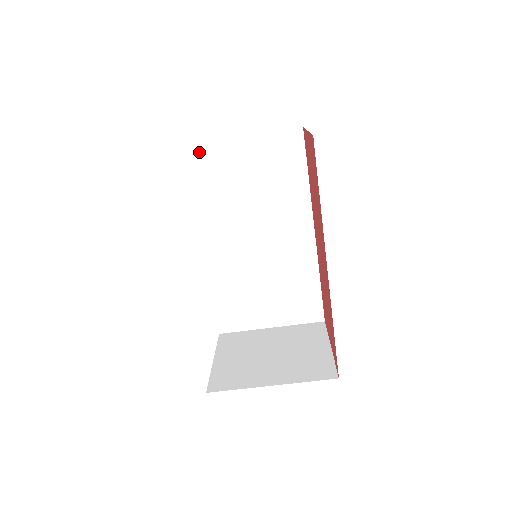
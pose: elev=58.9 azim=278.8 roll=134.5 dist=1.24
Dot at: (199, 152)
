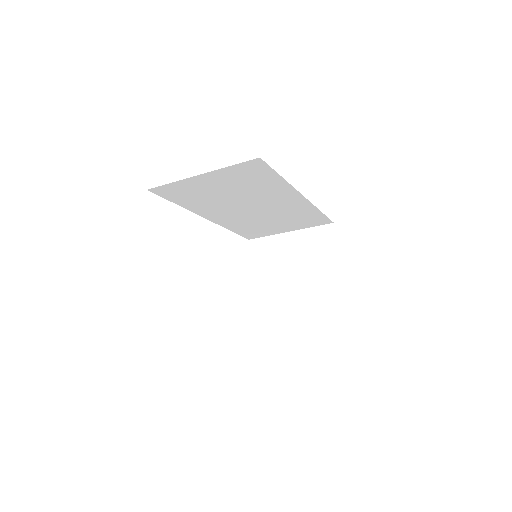
Dot at: (166, 189)
